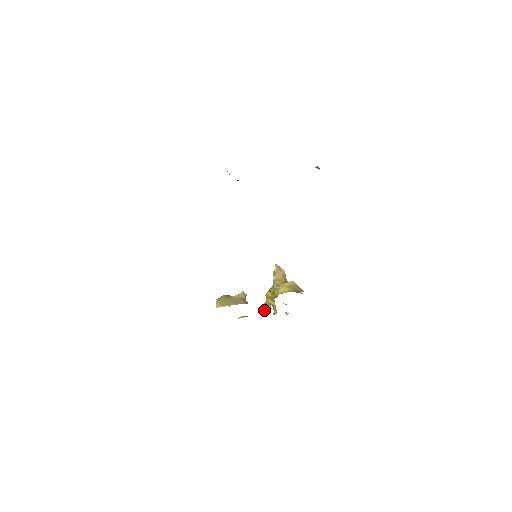
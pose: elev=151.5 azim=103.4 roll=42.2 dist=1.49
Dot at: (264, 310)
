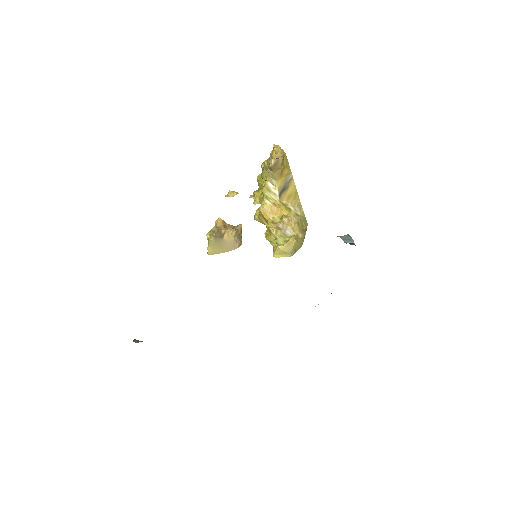
Dot at: (255, 202)
